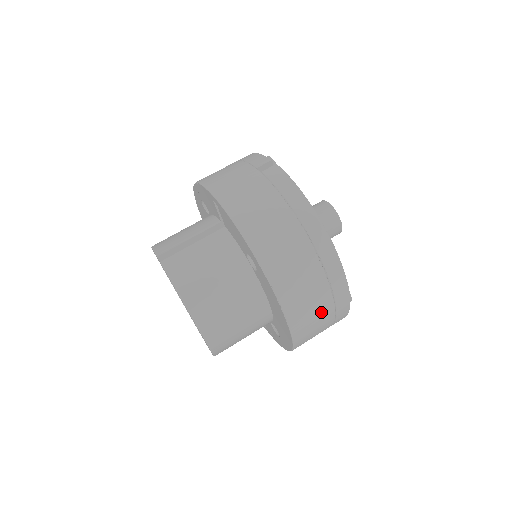
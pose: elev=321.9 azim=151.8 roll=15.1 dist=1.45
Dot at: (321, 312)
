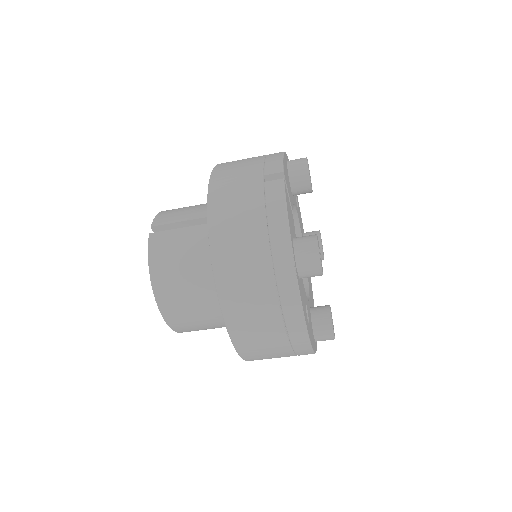
Dot at: (272, 344)
